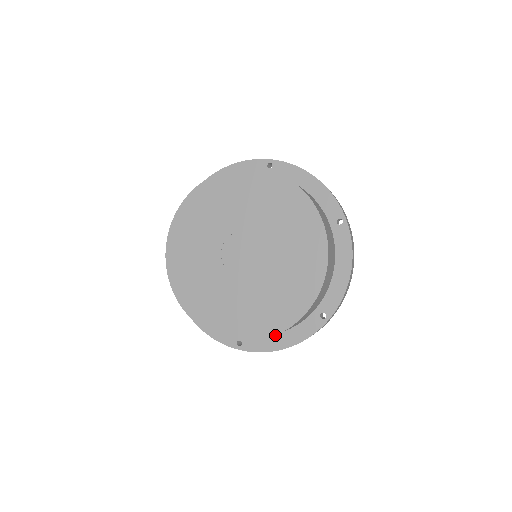
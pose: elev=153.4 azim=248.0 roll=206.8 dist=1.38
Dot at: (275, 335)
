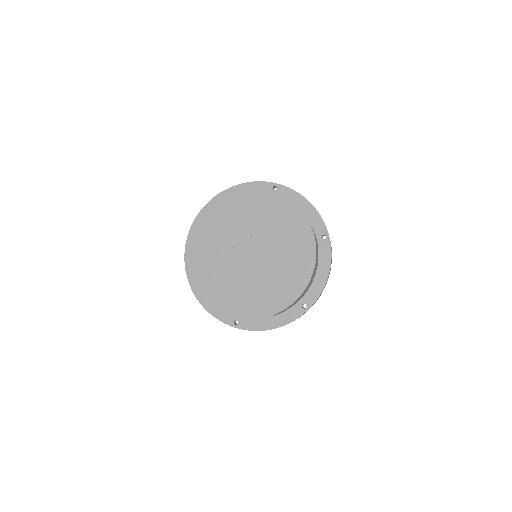
Dot at: (265, 318)
